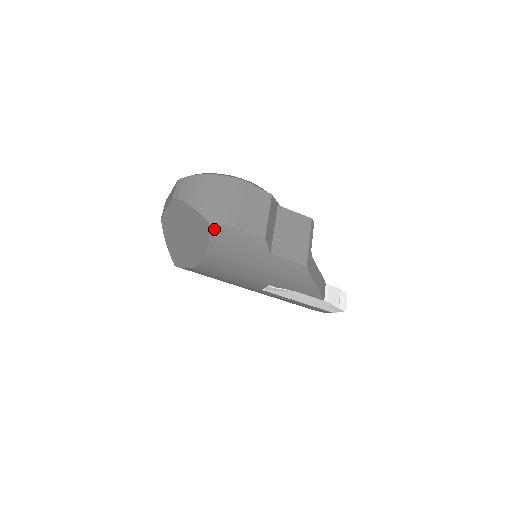
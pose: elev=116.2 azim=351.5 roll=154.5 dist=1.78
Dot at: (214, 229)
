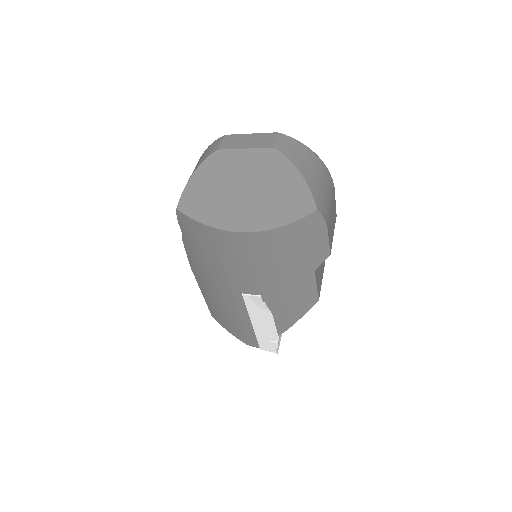
Dot at: (313, 216)
